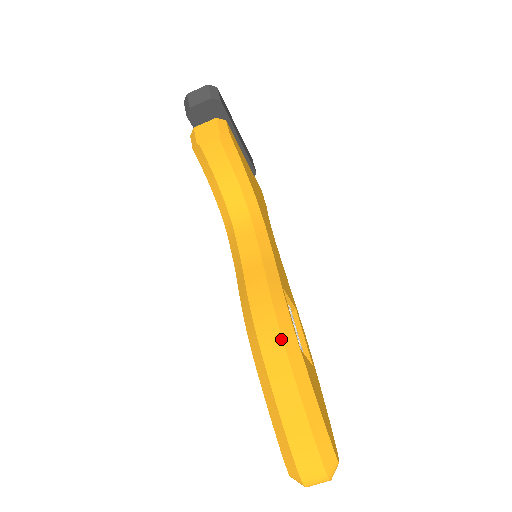
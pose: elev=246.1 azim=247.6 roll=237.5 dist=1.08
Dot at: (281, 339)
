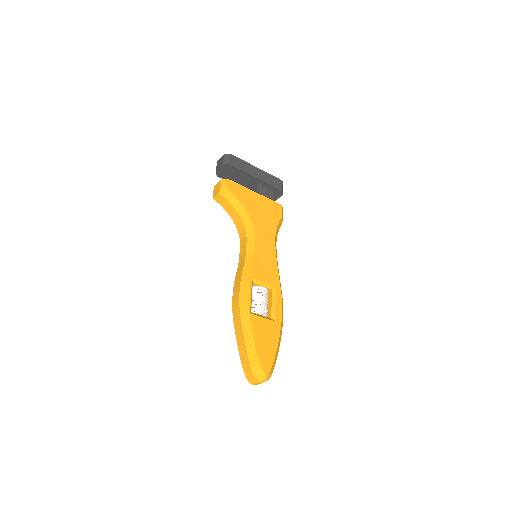
Dot at: (239, 308)
